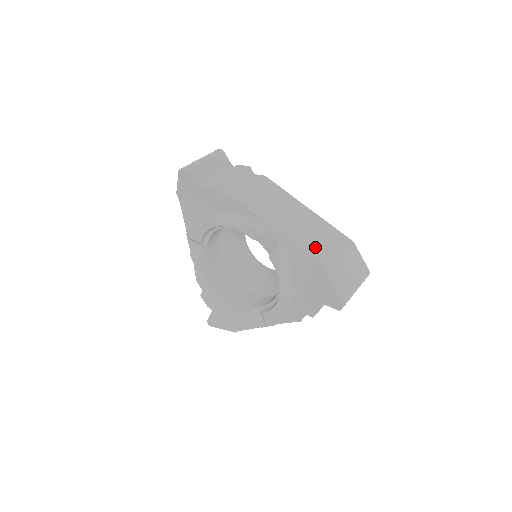
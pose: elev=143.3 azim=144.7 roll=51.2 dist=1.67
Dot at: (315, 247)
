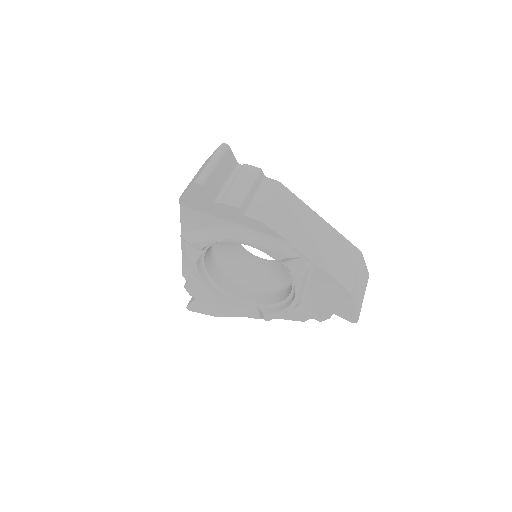
Dot at: (337, 267)
